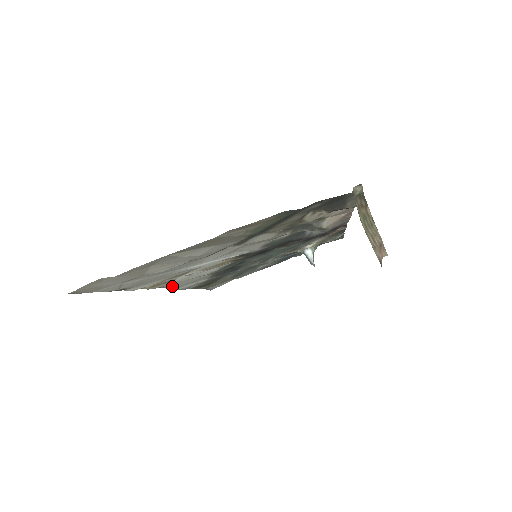
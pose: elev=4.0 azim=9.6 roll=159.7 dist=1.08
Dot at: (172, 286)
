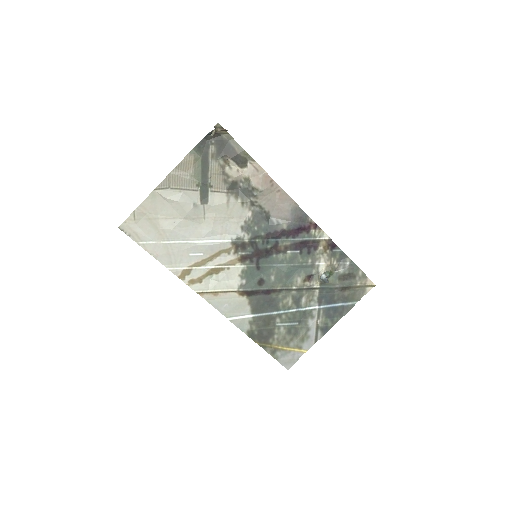
Dot at: (218, 307)
